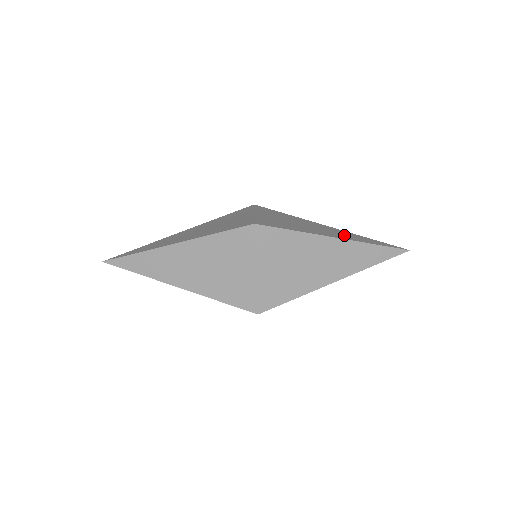
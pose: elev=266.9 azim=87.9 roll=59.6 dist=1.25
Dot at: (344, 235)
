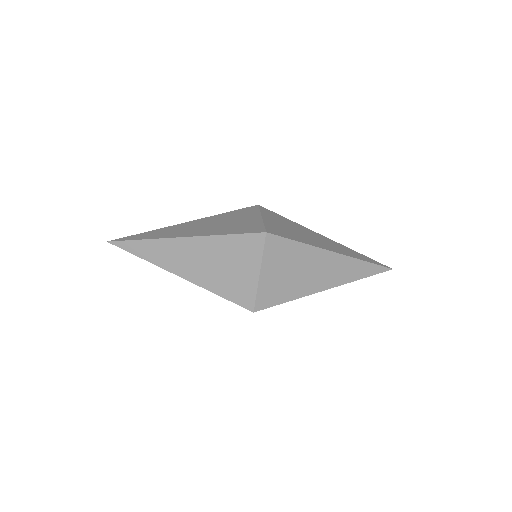
Dot at: (338, 275)
